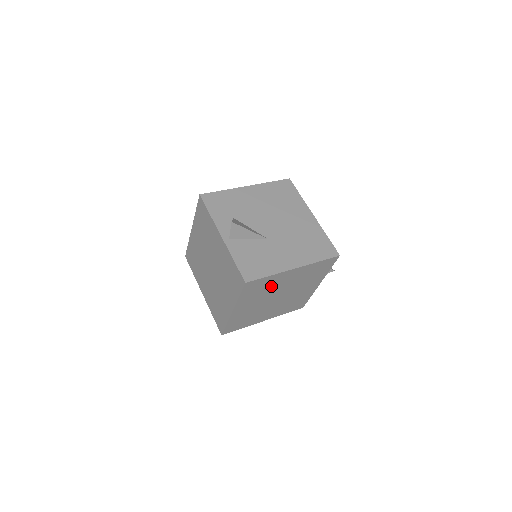
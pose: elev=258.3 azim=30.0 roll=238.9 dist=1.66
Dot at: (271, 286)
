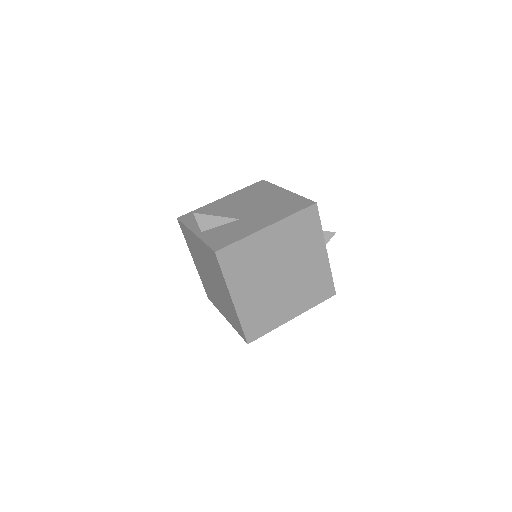
Dot at: (256, 257)
